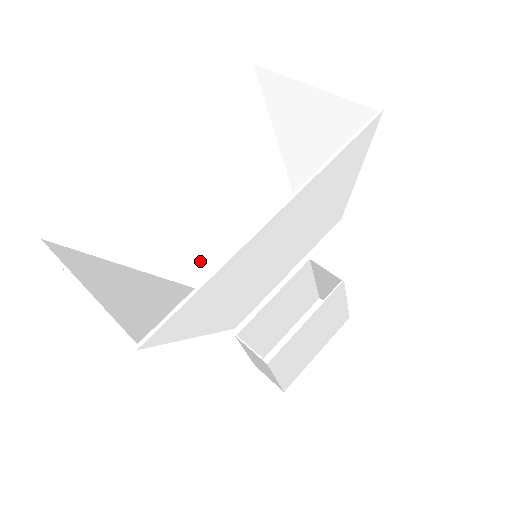
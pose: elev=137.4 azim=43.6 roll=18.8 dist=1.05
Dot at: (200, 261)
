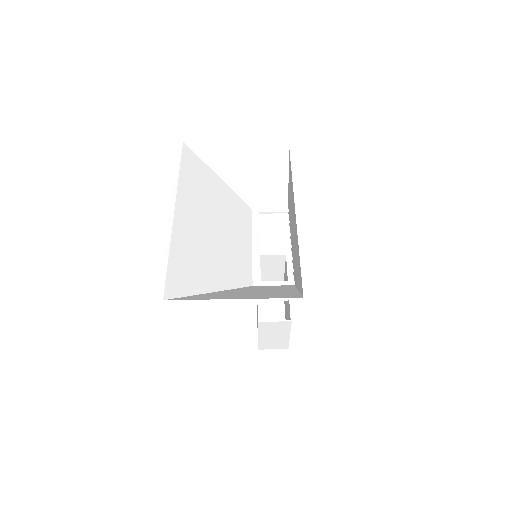
Dot at: (244, 269)
